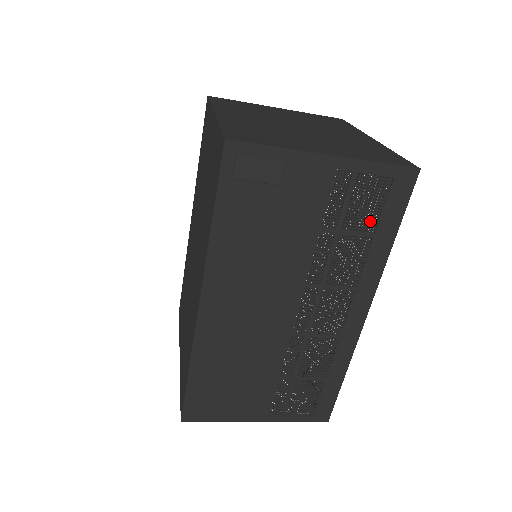
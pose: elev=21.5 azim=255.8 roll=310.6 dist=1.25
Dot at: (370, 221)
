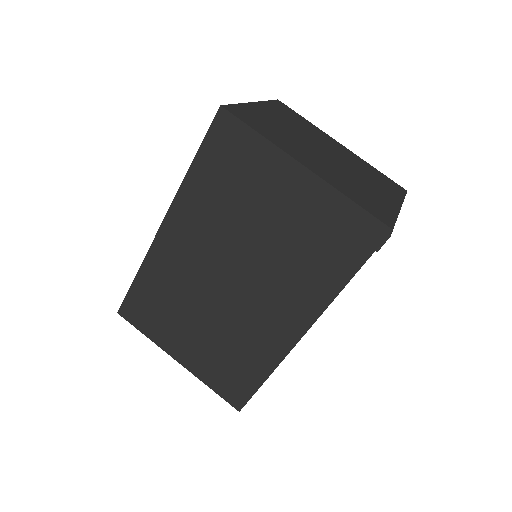
Dot at: occluded
